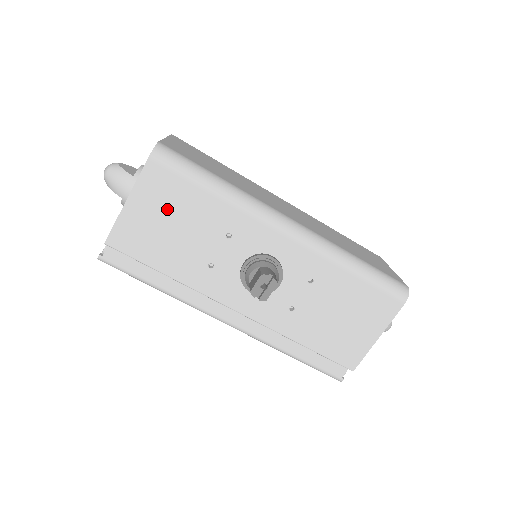
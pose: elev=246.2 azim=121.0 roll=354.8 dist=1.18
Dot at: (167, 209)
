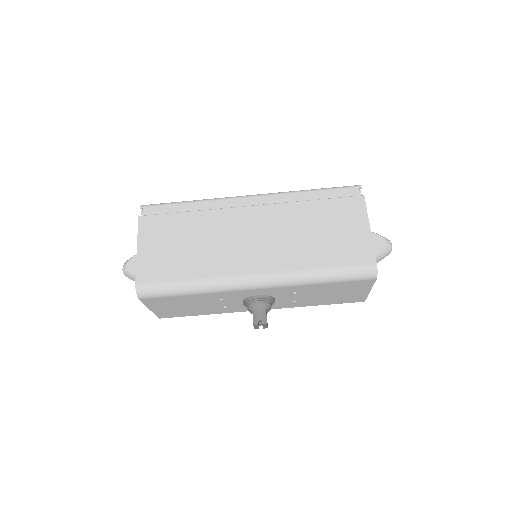
Dot at: (174, 305)
